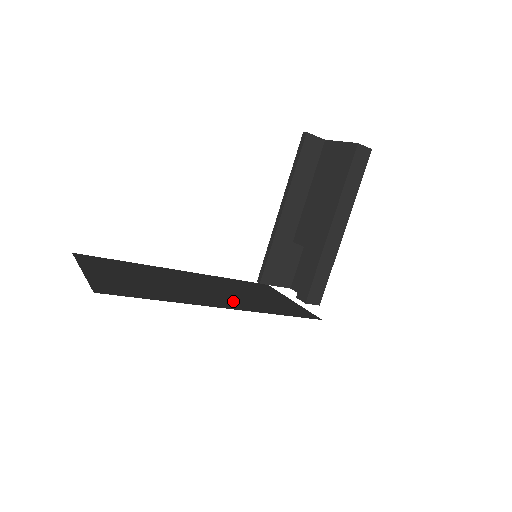
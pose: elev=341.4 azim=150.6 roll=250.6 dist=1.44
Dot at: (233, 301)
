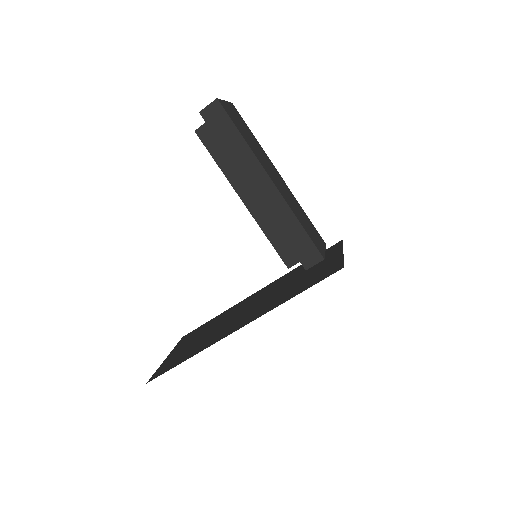
Dot at: (258, 311)
